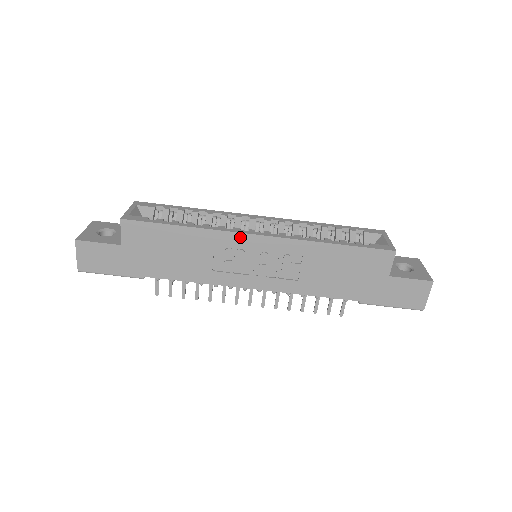
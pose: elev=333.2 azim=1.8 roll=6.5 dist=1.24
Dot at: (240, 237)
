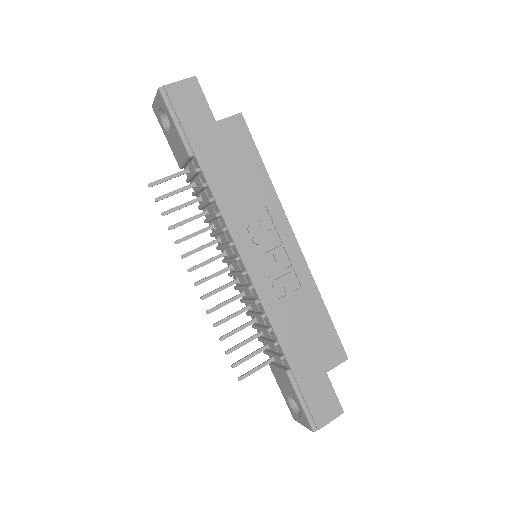
Dot at: (285, 224)
